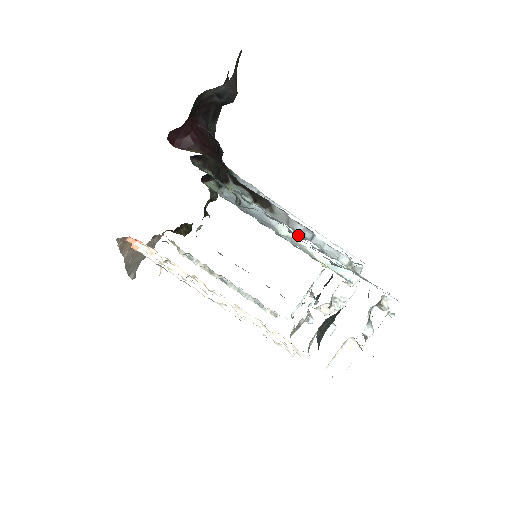
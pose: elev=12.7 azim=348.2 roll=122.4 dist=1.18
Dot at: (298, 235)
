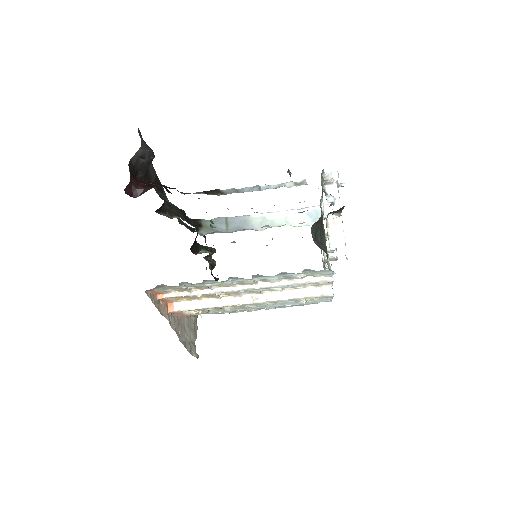
Dot at: occluded
